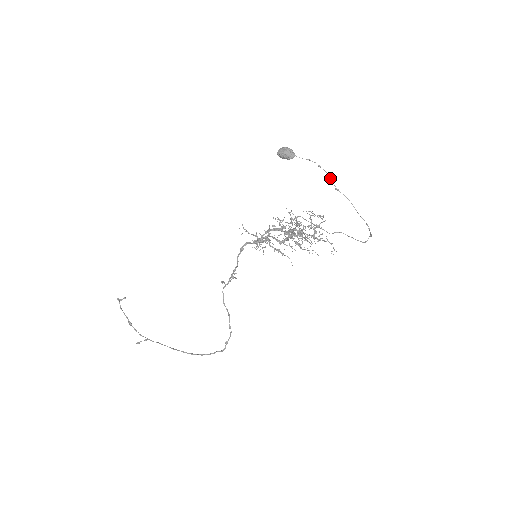
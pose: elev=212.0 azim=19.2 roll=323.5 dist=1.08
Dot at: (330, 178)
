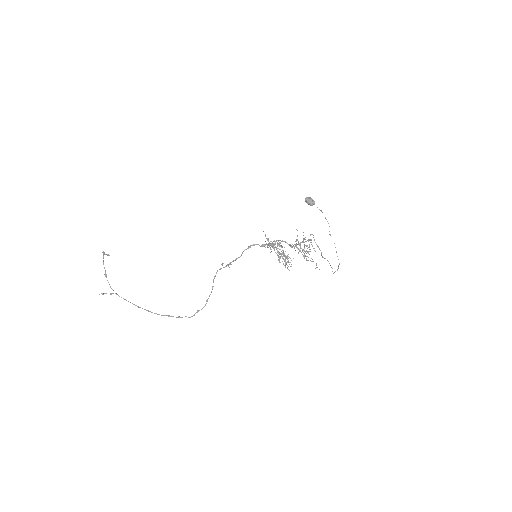
Dot at: occluded
